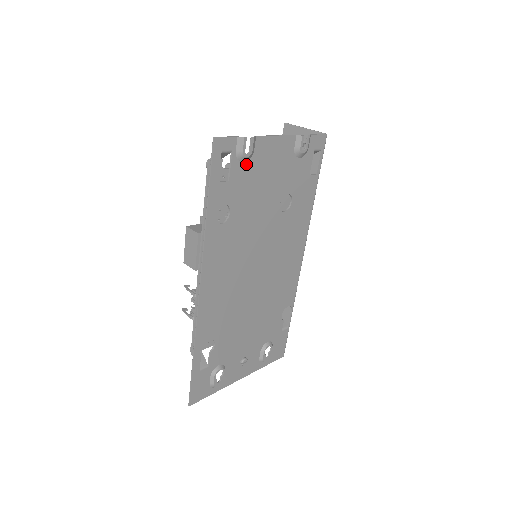
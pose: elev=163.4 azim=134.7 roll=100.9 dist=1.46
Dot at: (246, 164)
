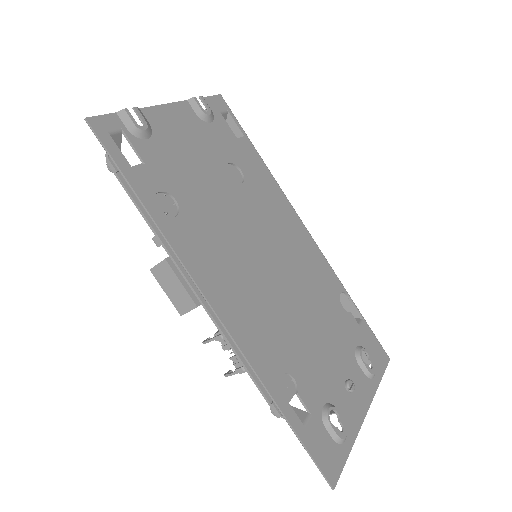
Dot at: (151, 141)
